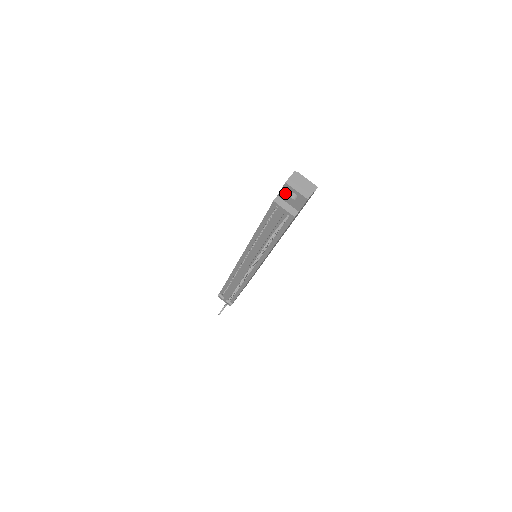
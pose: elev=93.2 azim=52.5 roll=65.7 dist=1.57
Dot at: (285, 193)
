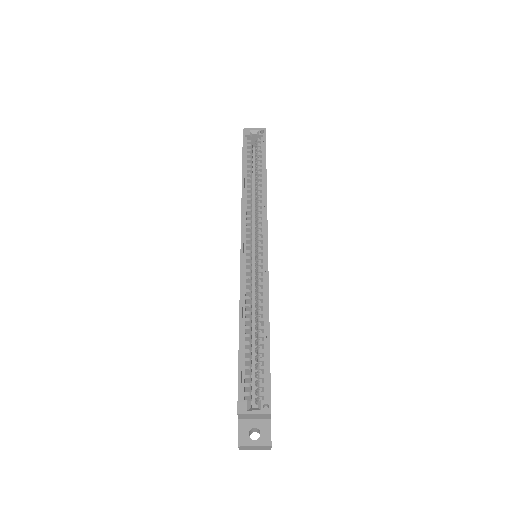
Dot at: occluded
